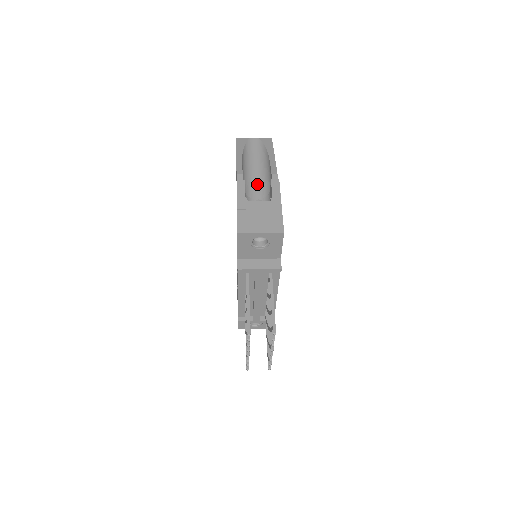
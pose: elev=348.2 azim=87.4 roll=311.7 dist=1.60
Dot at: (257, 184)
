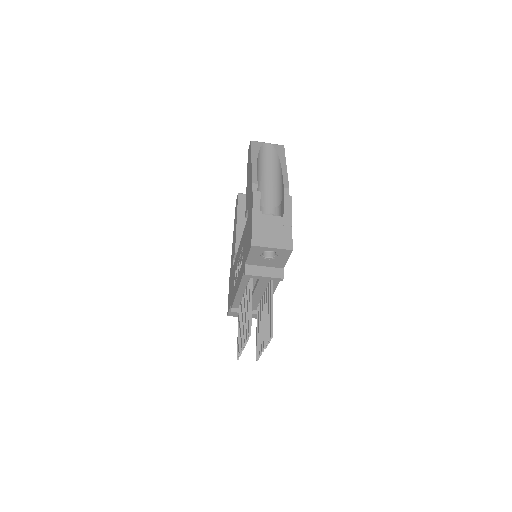
Dot at: (268, 192)
